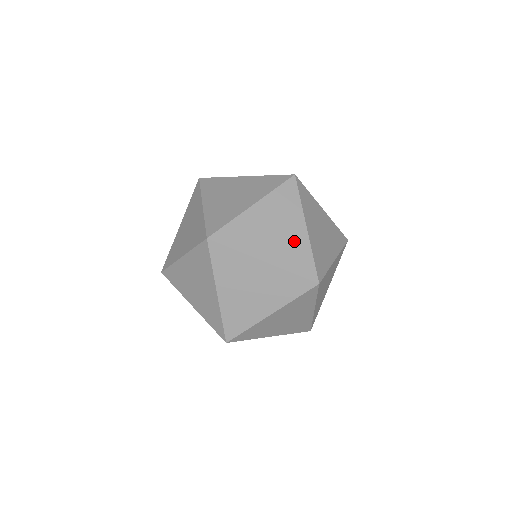
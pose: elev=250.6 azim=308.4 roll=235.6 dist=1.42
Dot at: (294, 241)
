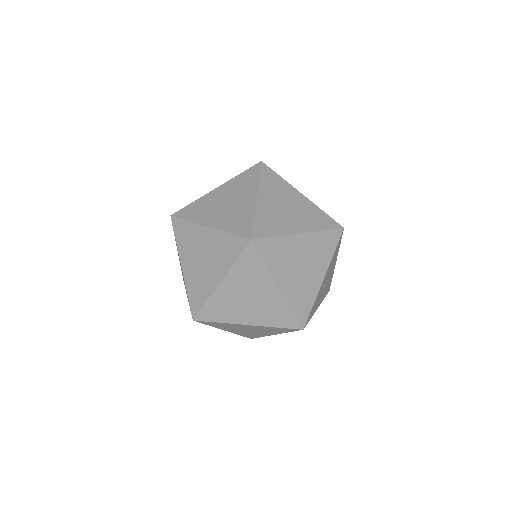
Dot at: (309, 284)
